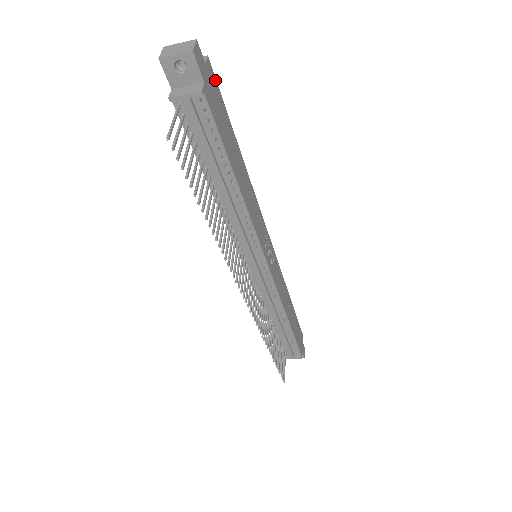
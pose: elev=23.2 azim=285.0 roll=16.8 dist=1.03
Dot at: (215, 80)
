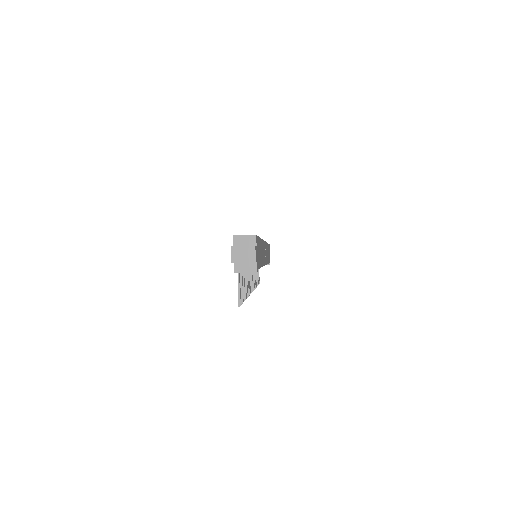
Dot at: (257, 238)
